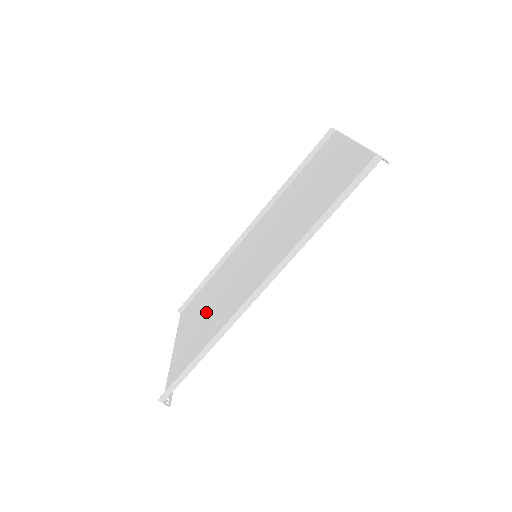
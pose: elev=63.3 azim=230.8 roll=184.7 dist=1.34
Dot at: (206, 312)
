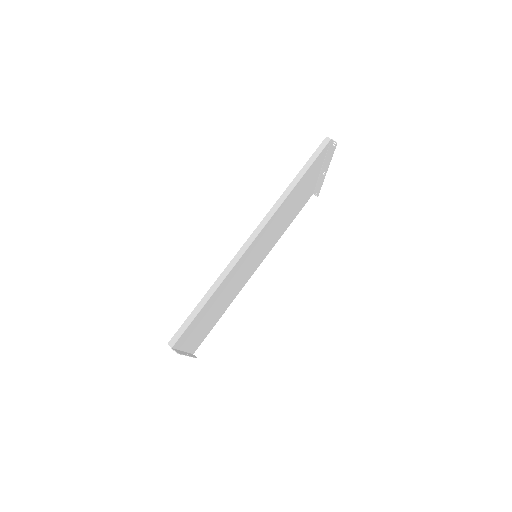
Dot at: (215, 309)
